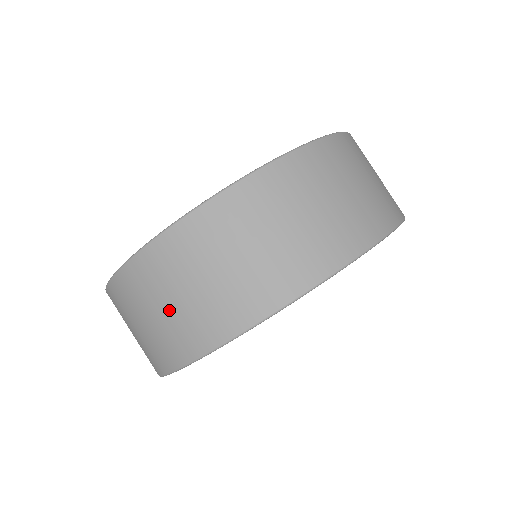
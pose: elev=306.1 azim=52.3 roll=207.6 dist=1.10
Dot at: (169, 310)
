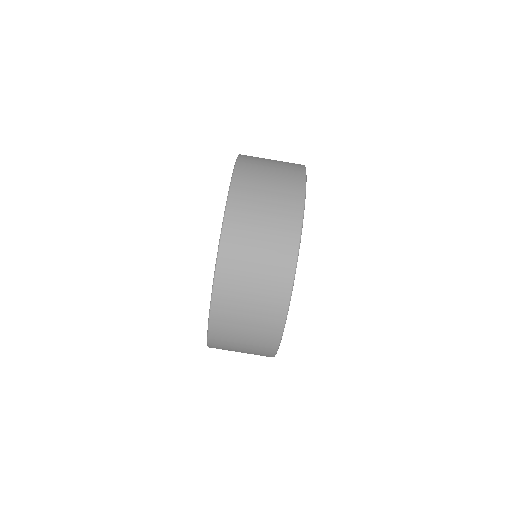
Dot at: (267, 217)
